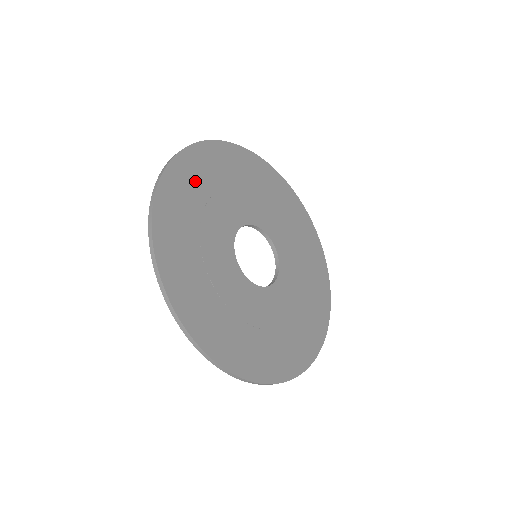
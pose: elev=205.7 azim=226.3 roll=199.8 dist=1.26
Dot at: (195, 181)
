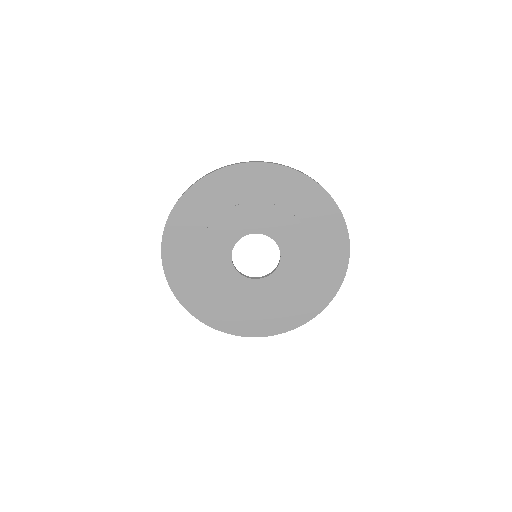
Dot at: (185, 238)
